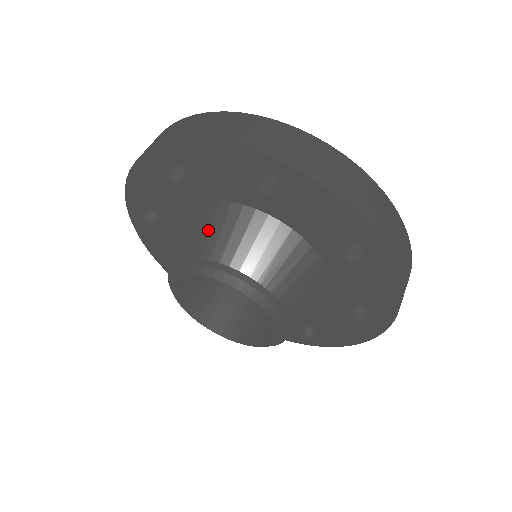
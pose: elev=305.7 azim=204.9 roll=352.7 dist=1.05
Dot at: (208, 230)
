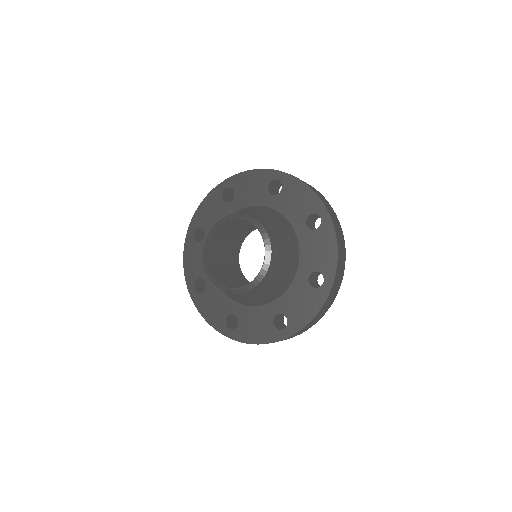
Dot at: (238, 211)
